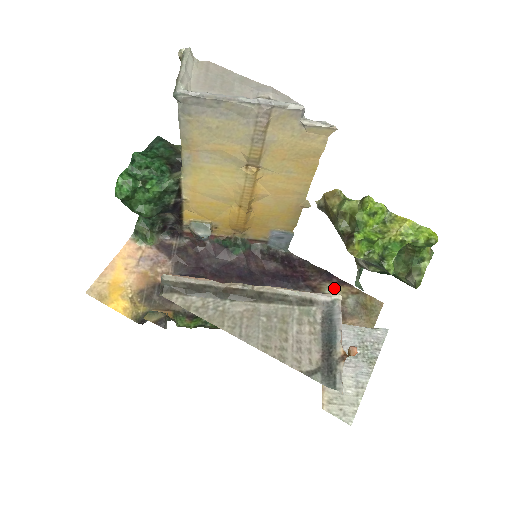
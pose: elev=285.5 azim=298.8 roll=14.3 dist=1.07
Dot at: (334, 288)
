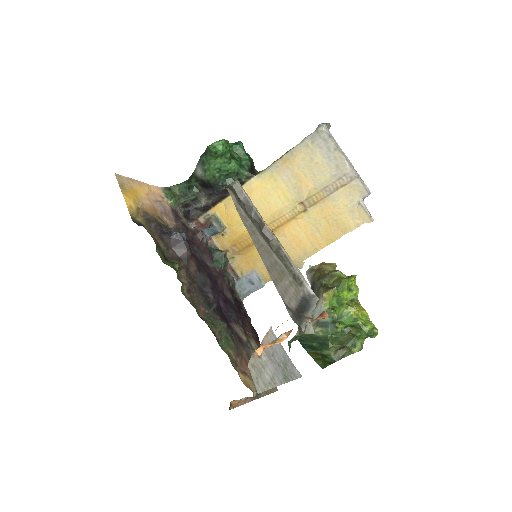
Dot at: (256, 348)
